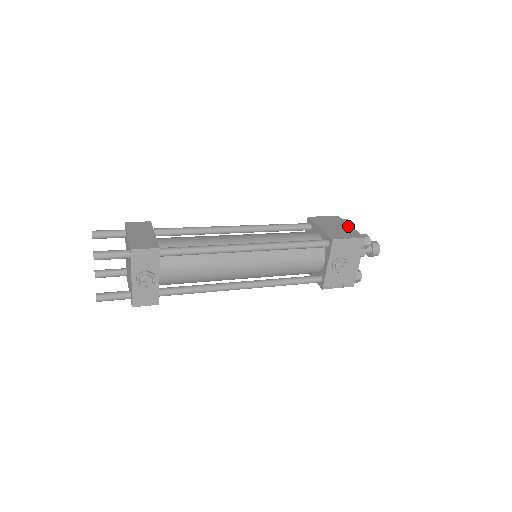
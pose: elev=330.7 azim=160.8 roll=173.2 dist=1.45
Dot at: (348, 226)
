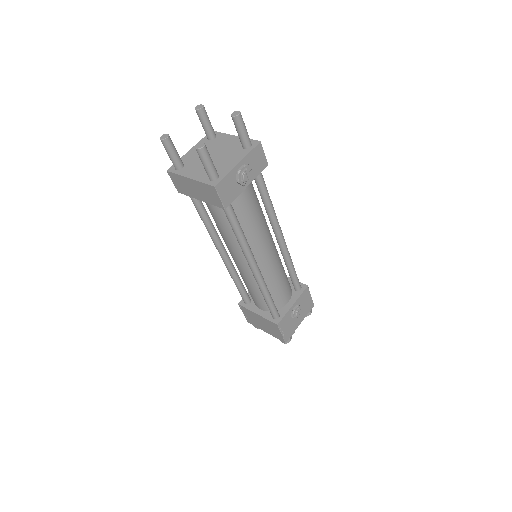
Dot at: occluded
